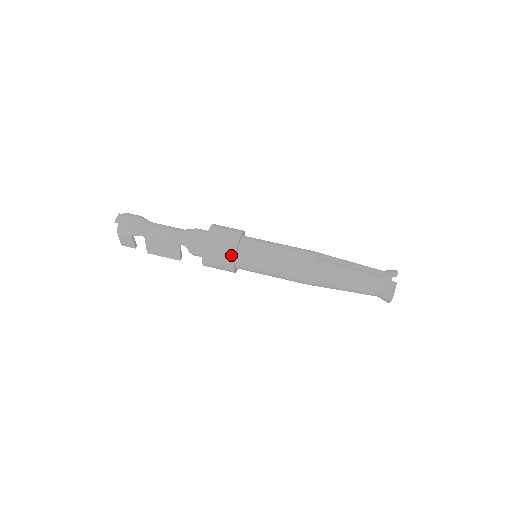
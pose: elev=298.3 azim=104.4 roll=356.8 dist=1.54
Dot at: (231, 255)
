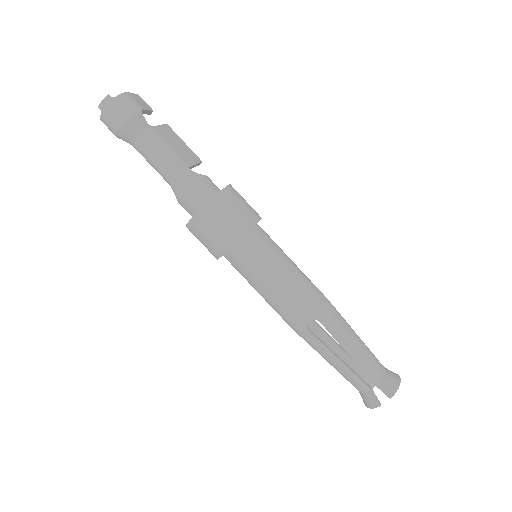
Dot at: (216, 253)
